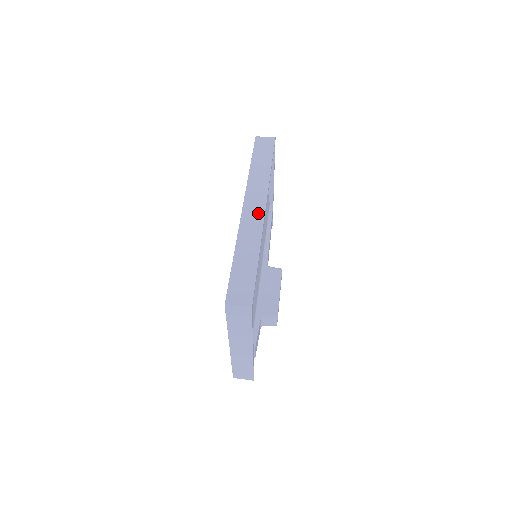
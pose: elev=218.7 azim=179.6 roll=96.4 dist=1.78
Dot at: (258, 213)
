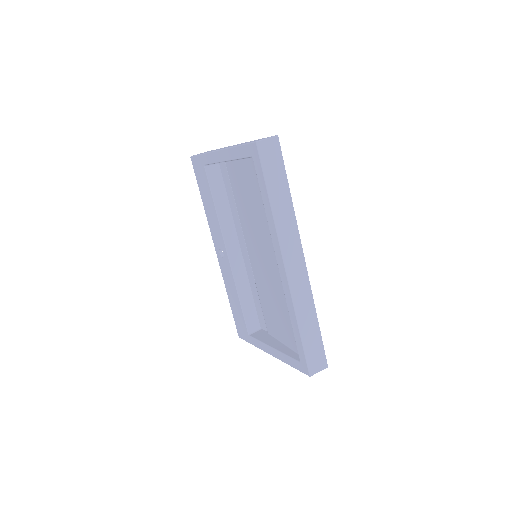
Dot at: (301, 269)
